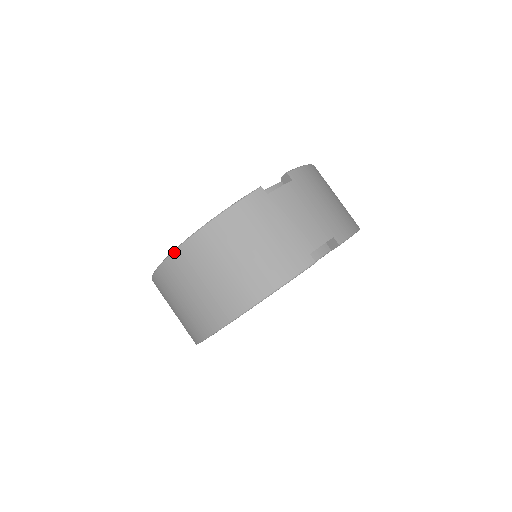
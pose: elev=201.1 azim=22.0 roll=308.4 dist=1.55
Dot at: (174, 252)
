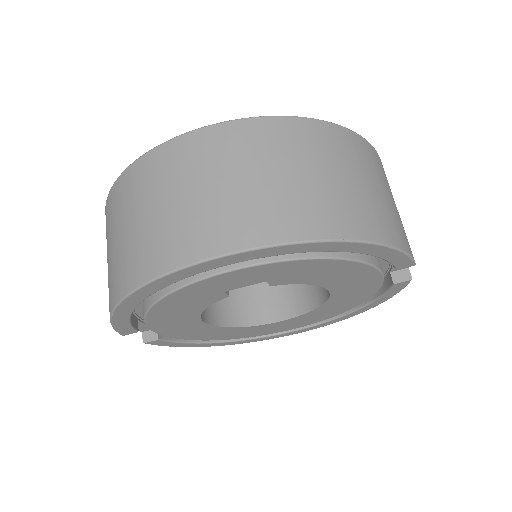
Dot at: (283, 117)
